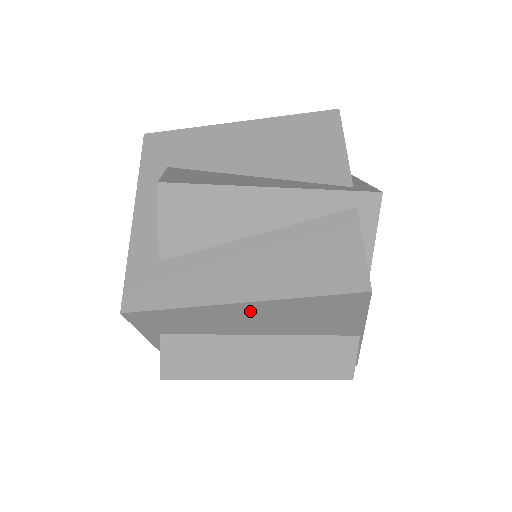
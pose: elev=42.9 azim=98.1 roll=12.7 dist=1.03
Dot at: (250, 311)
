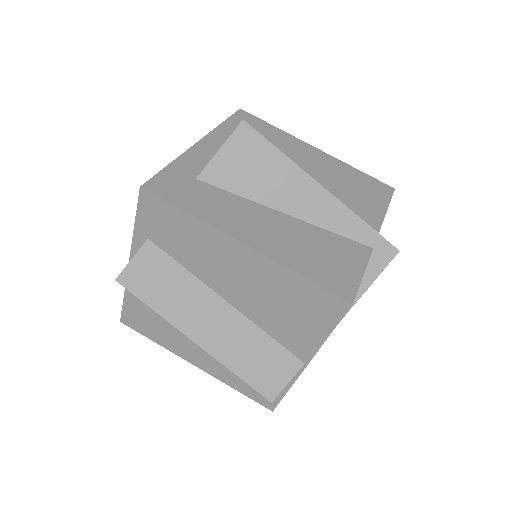
Dot at: (241, 260)
